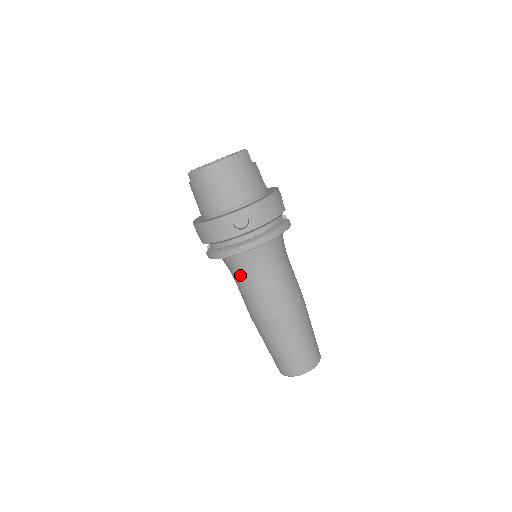
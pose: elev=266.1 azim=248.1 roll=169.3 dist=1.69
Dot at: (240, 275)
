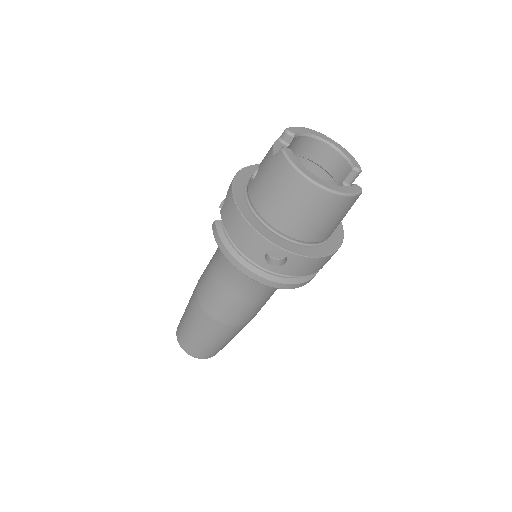
Dot at: (224, 269)
